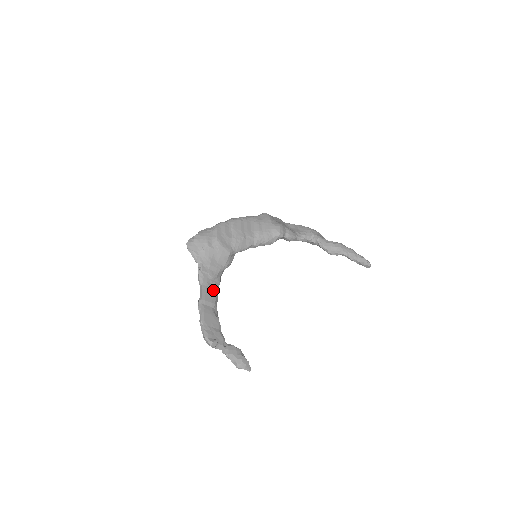
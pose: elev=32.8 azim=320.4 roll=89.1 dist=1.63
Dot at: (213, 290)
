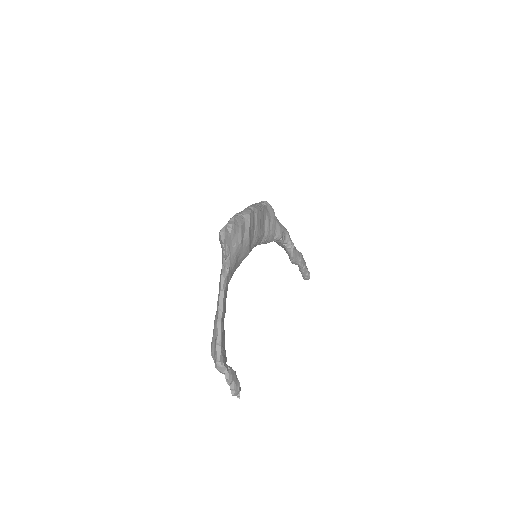
Dot at: (226, 296)
